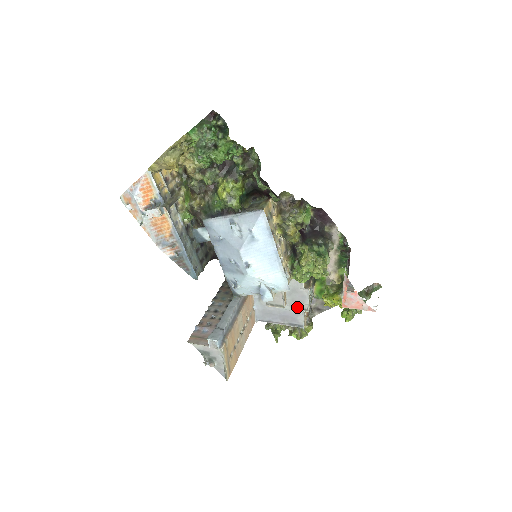
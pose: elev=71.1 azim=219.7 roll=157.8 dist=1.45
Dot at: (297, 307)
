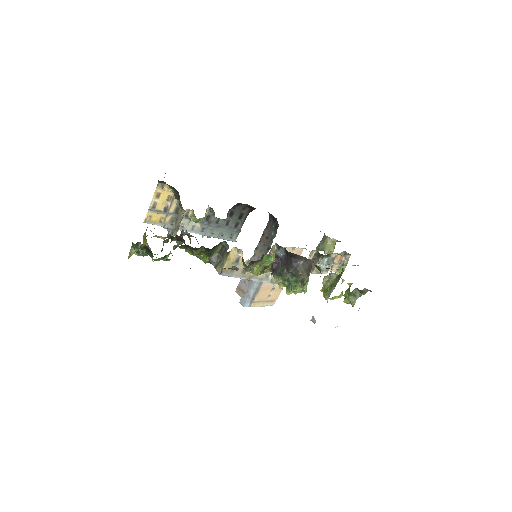
Dot at: occluded
